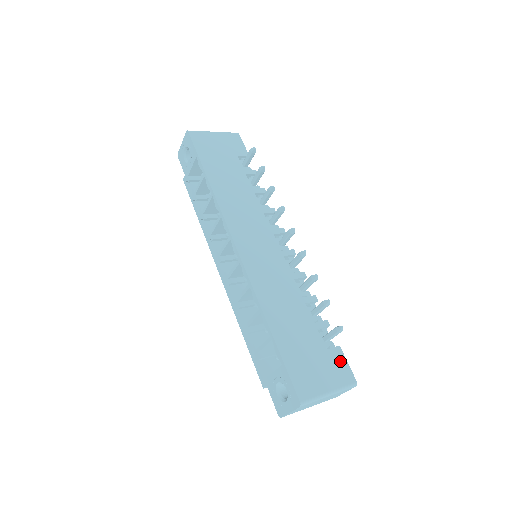
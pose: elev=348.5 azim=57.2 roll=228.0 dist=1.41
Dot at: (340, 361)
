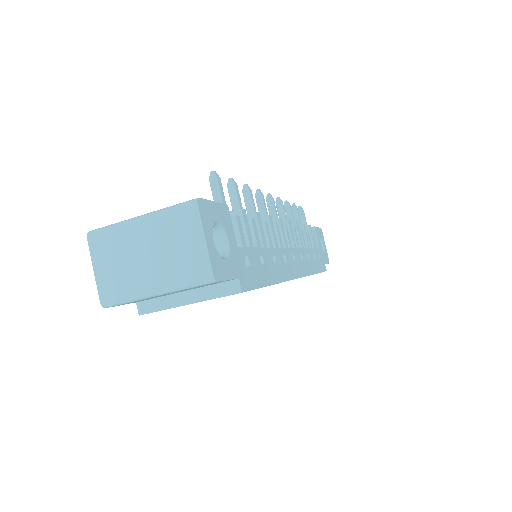
Dot at: occluded
